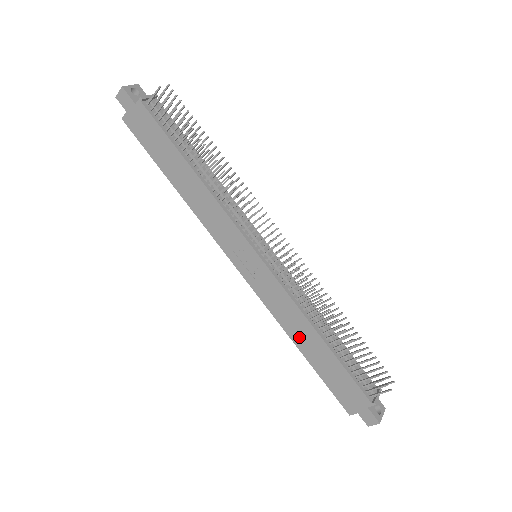
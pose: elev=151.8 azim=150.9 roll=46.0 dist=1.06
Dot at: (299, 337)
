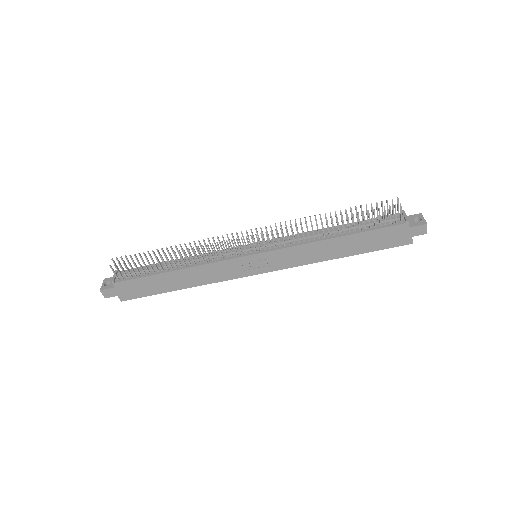
Dot at: (330, 253)
